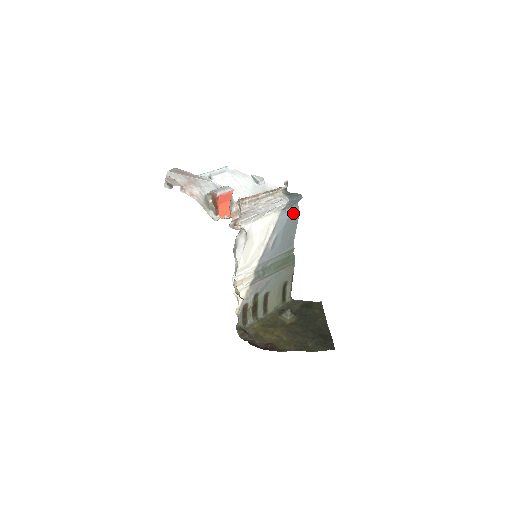
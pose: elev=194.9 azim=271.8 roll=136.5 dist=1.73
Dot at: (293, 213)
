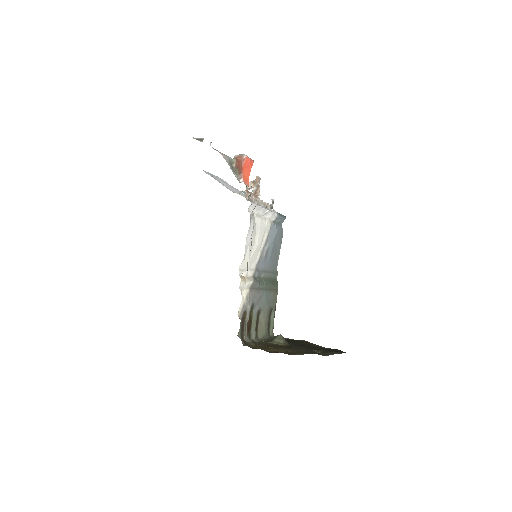
Dot at: (279, 231)
